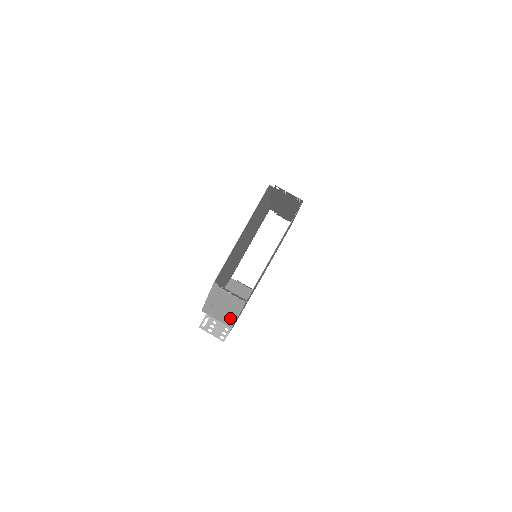
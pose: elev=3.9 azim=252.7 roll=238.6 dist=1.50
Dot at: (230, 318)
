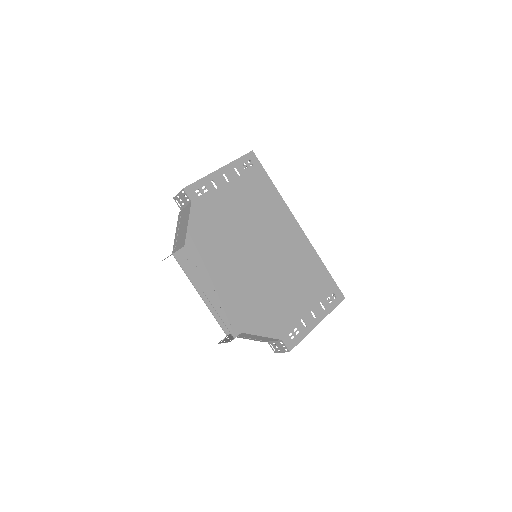
Dot at: (184, 235)
